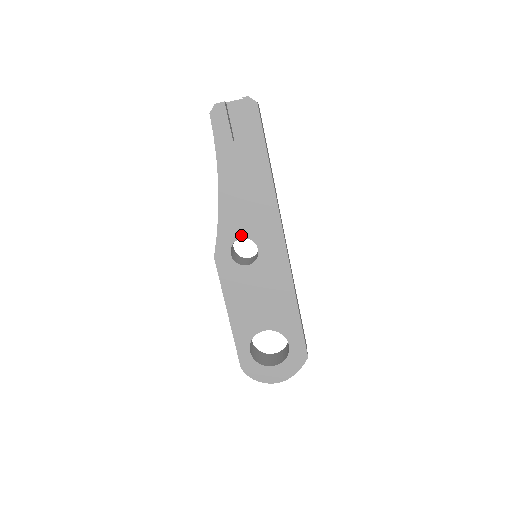
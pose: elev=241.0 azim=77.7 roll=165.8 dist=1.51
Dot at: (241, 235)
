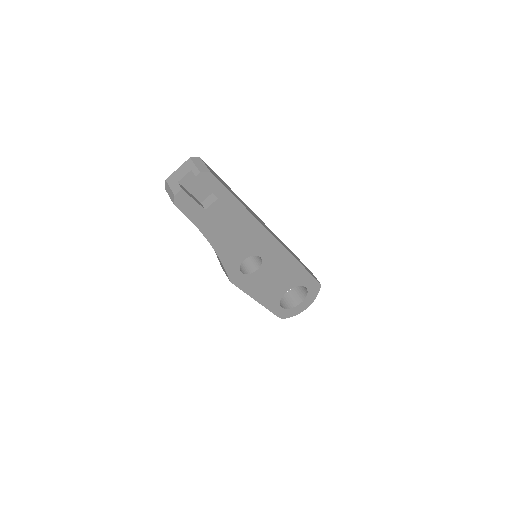
Dot at: (243, 258)
